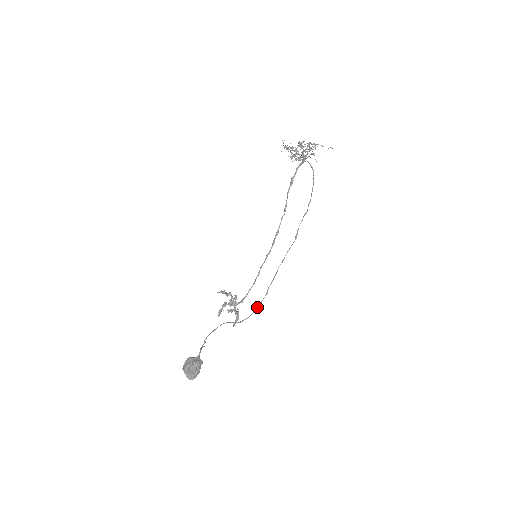
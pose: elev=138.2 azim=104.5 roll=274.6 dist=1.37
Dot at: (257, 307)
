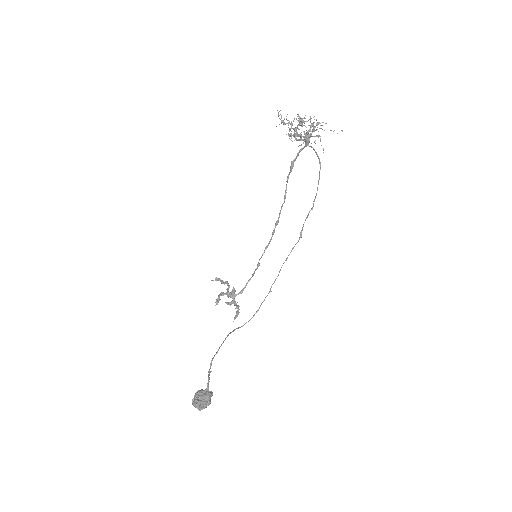
Dot at: (260, 306)
